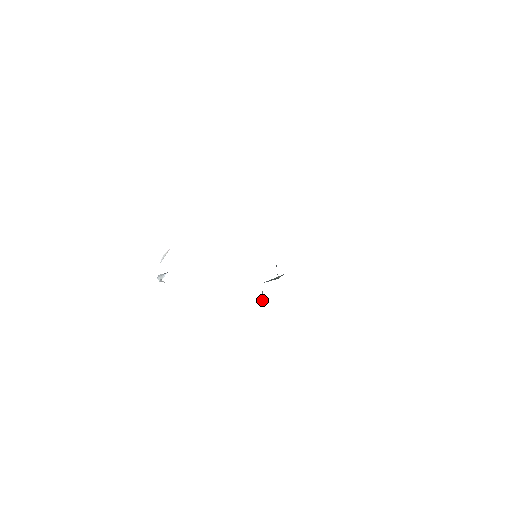
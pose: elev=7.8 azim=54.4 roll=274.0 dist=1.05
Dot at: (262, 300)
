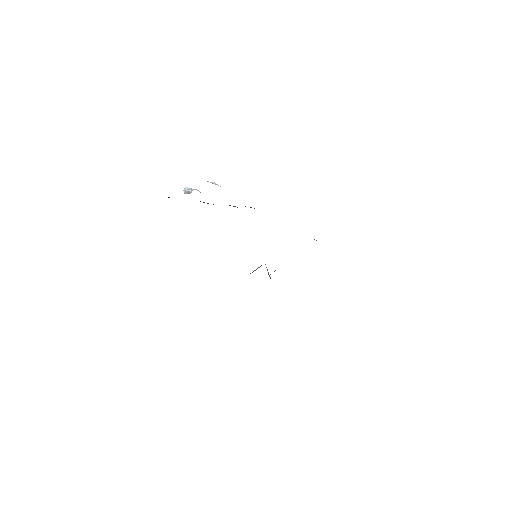
Dot at: occluded
